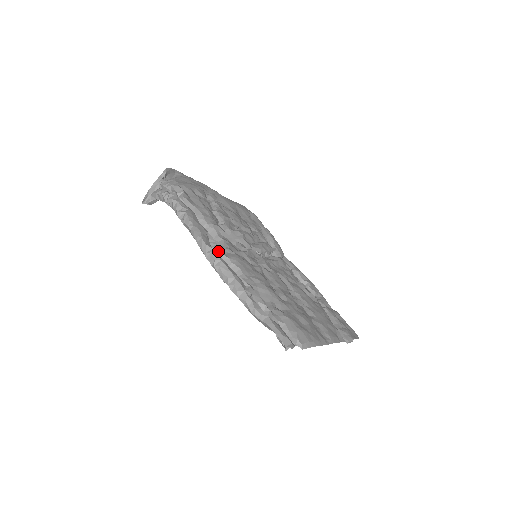
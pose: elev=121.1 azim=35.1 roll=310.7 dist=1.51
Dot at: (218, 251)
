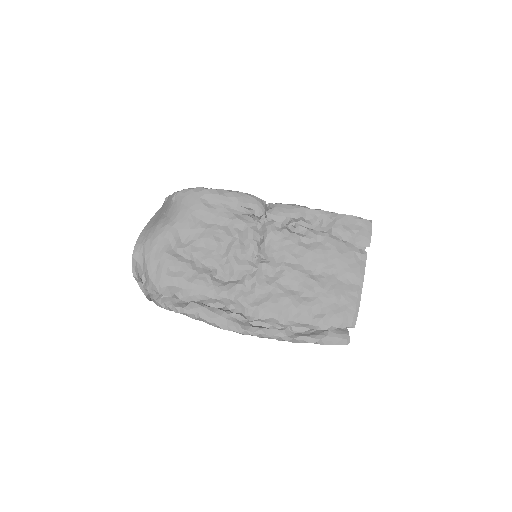
Dot at: (248, 321)
